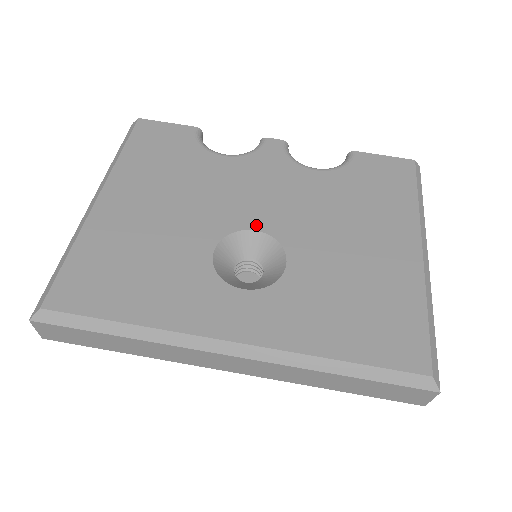
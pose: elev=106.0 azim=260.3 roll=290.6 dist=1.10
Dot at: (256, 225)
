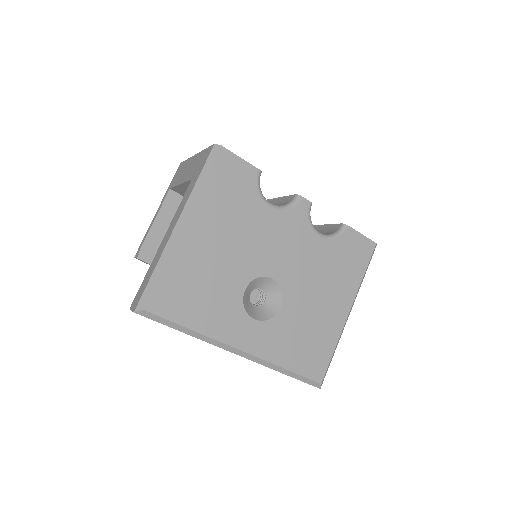
Dot at: (273, 275)
